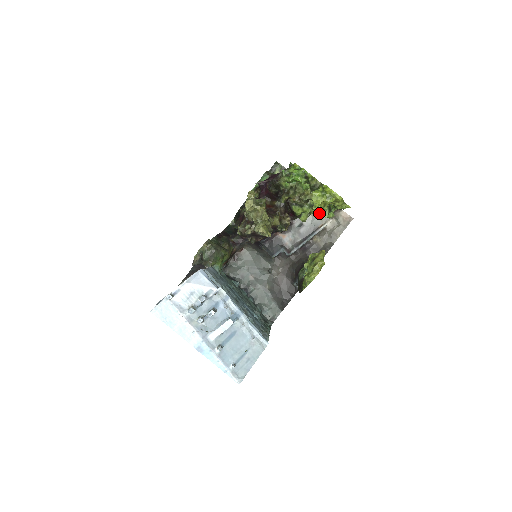
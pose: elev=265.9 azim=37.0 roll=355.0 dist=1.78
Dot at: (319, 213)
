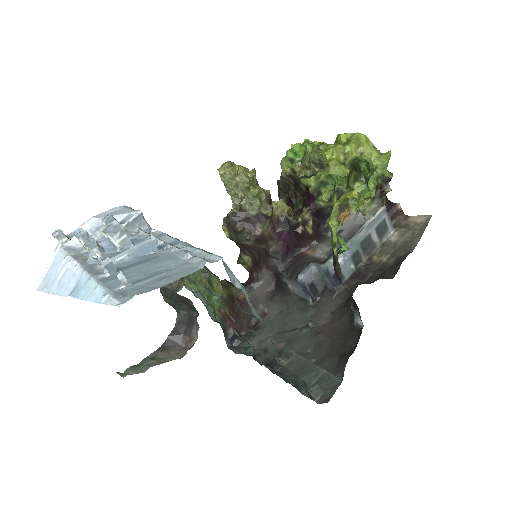
Dot at: (340, 168)
